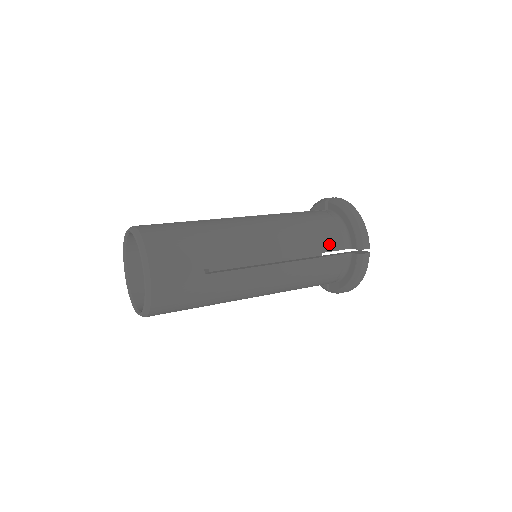
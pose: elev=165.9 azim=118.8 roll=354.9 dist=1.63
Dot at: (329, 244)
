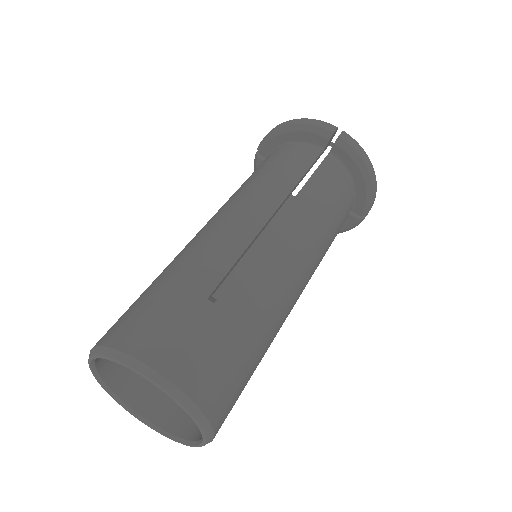
Dot at: occluded
